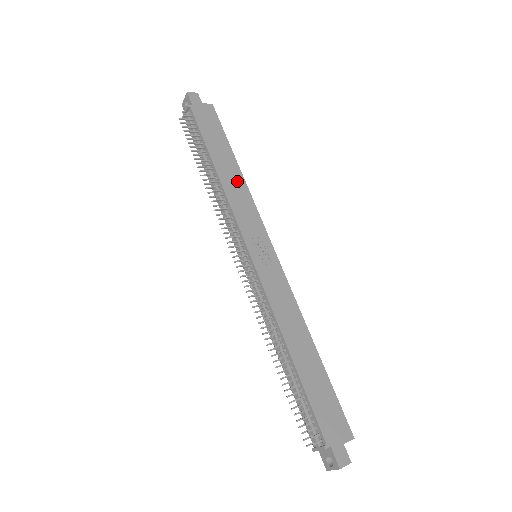
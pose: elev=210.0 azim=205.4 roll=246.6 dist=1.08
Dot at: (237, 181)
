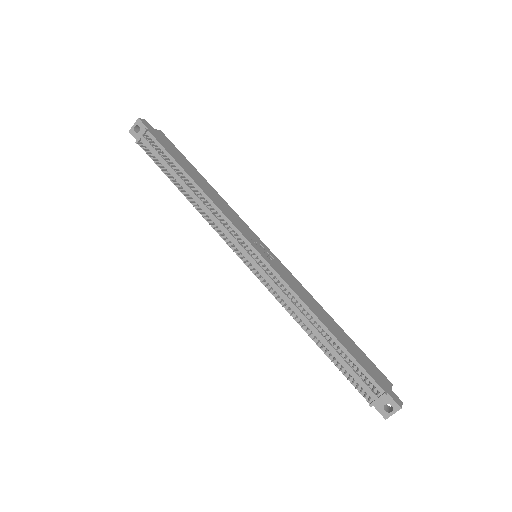
Dot at: (215, 194)
